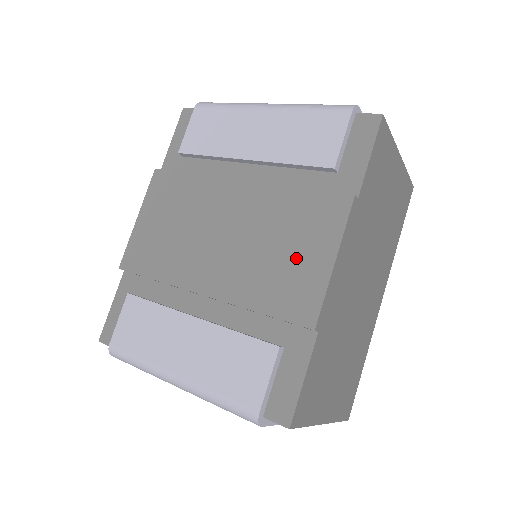
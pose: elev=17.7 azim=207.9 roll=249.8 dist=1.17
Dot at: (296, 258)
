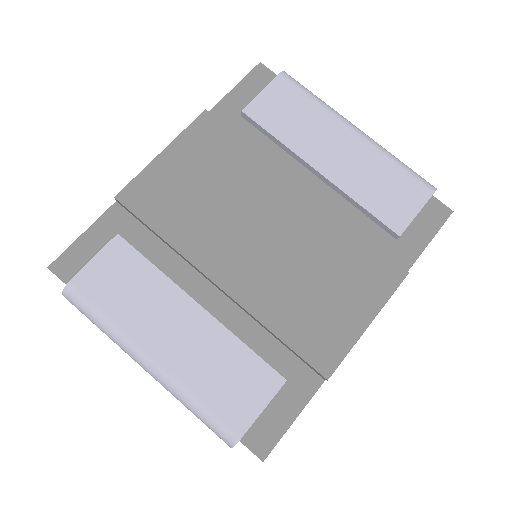
Dot at: (334, 301)
